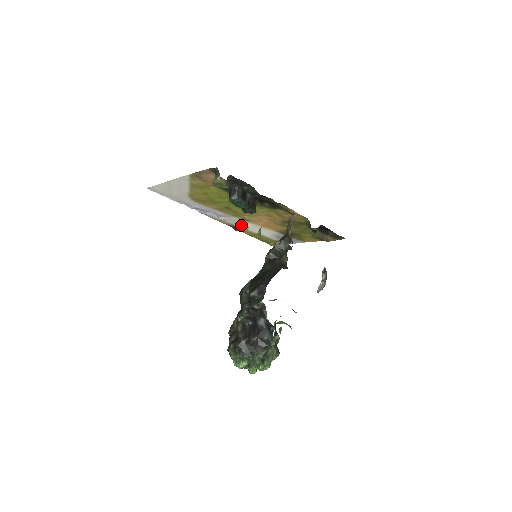
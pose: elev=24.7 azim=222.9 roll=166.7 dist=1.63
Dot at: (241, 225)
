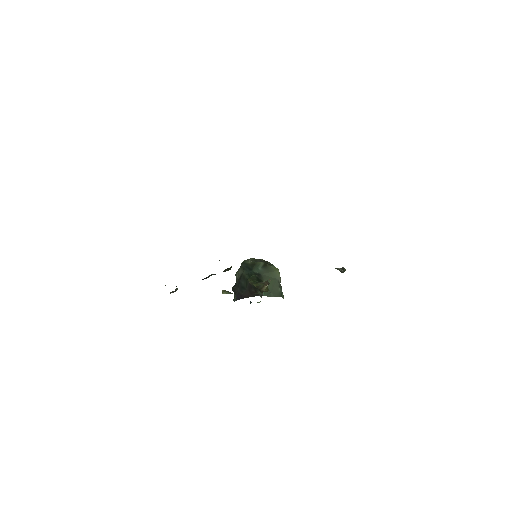
Dot at: occluded
